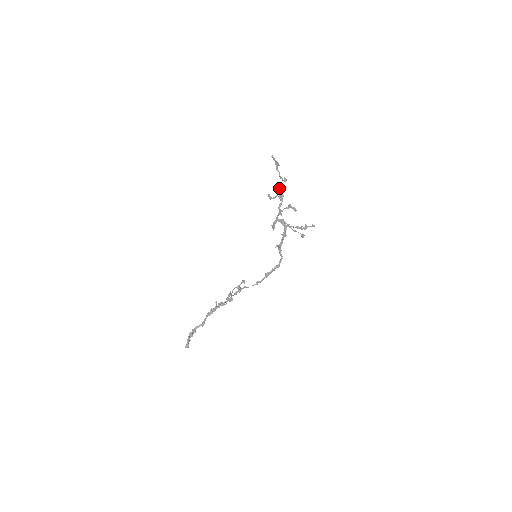
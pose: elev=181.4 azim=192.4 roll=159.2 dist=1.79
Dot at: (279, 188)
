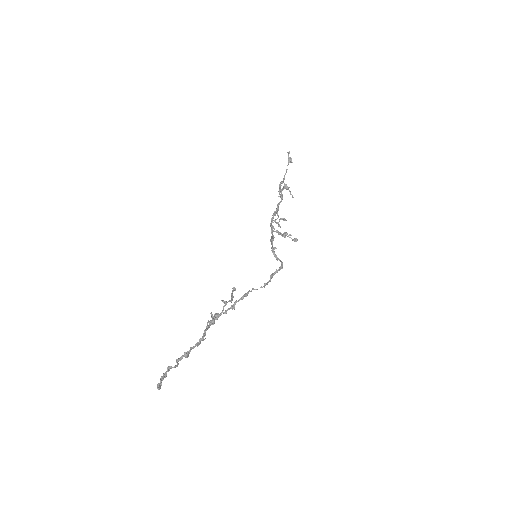
Dot at: occluded
